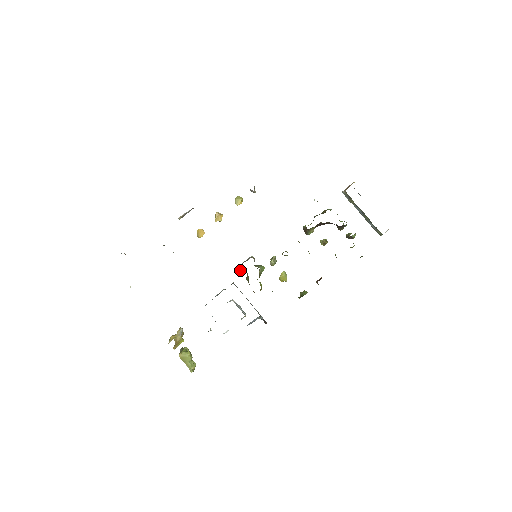
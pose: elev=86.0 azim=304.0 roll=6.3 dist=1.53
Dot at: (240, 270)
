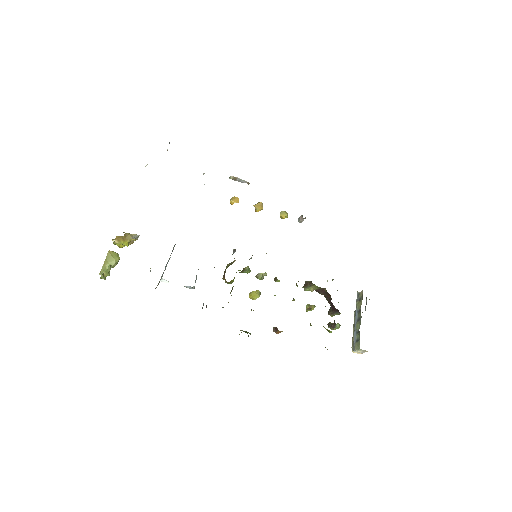
Dot at: (233, 251)
